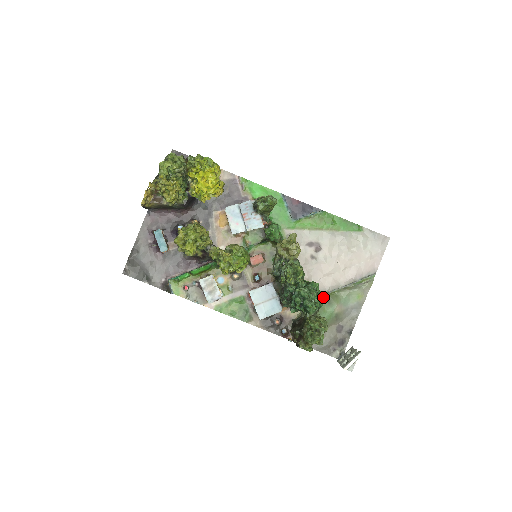
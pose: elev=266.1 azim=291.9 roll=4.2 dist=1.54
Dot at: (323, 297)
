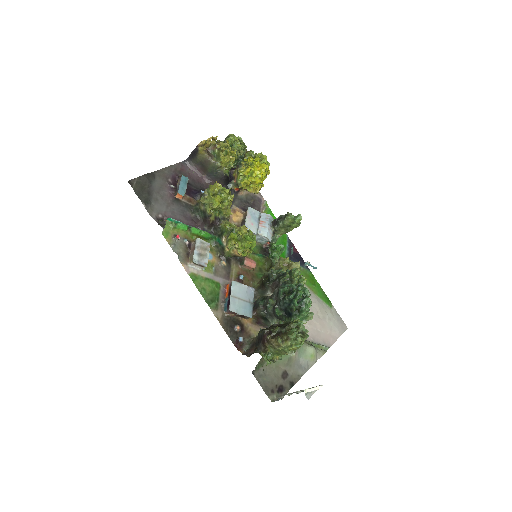
Dot at: (312, 313)
